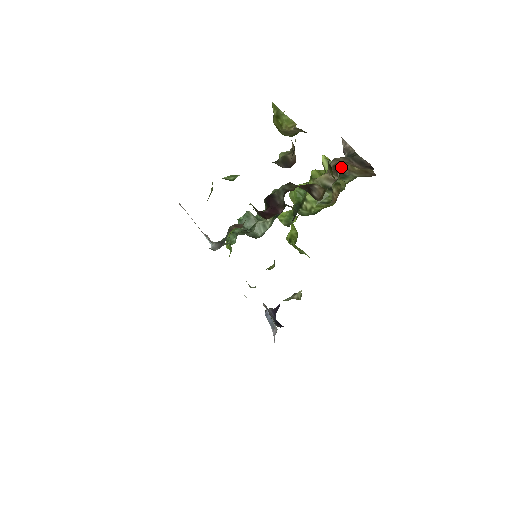
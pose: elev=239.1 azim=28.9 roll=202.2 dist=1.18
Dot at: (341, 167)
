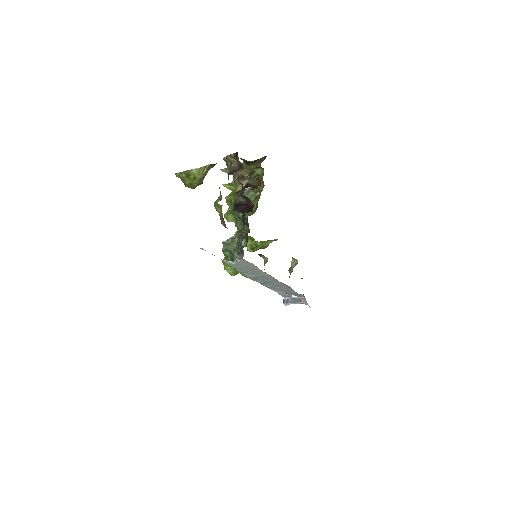
Dot at: (245, 172)
